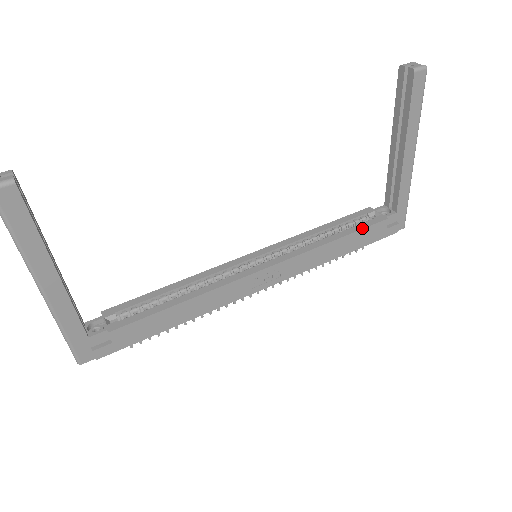
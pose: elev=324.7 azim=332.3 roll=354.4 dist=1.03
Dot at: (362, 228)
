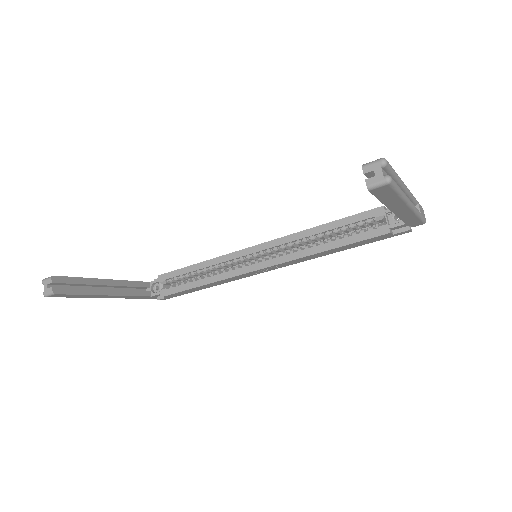
Dot at: (358, 241)
